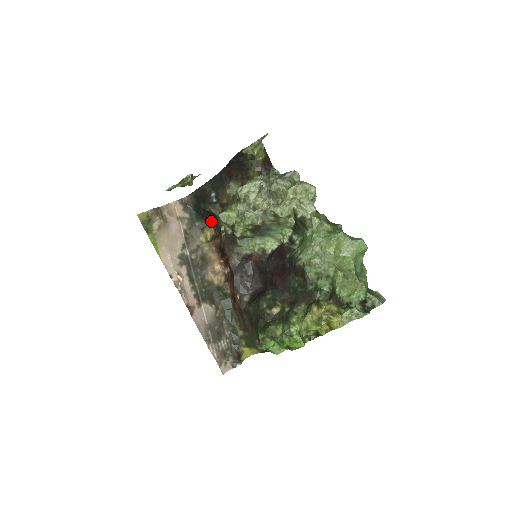
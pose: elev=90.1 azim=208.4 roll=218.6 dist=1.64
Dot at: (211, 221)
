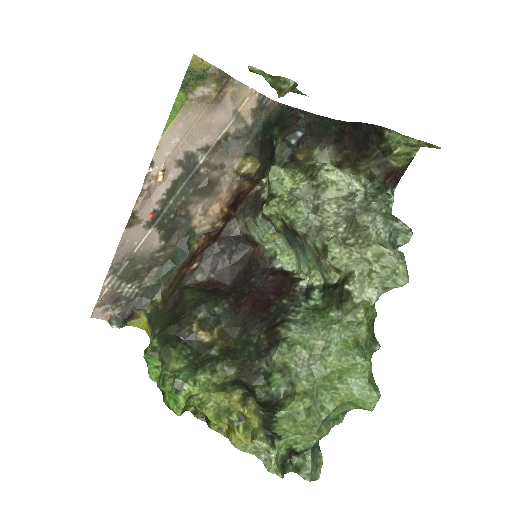
Dot at: (265, 157)
